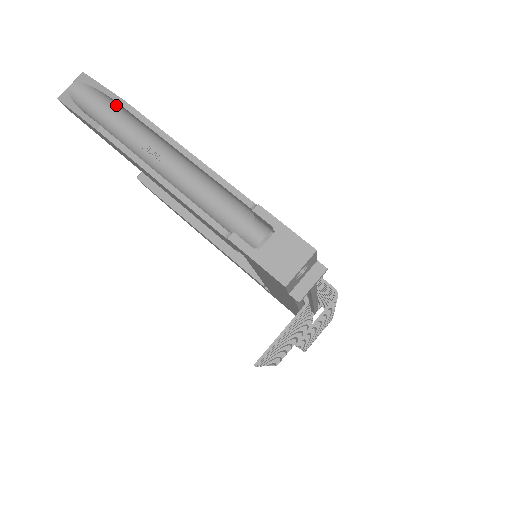
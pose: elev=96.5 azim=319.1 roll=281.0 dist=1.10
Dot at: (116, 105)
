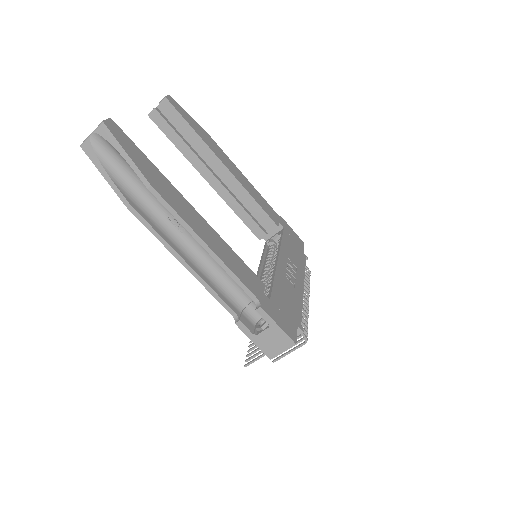
Dot at: (142, 177)
